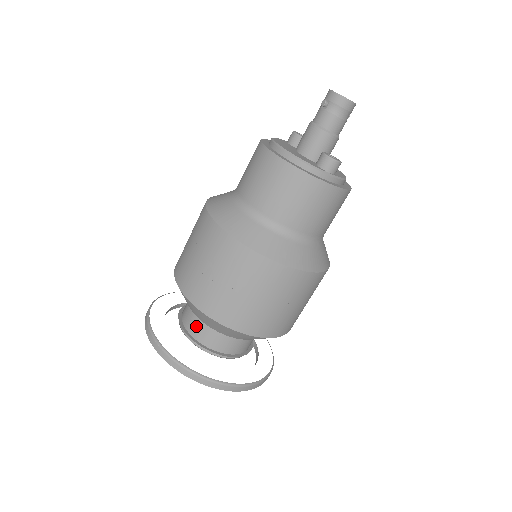
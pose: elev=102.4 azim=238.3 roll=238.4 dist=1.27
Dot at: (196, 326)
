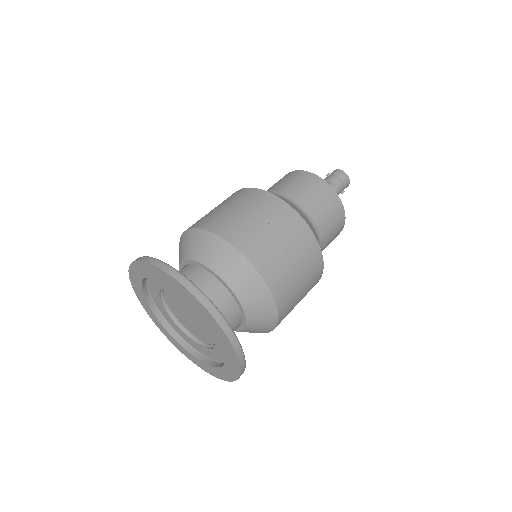
Dot at: (183, 272)
